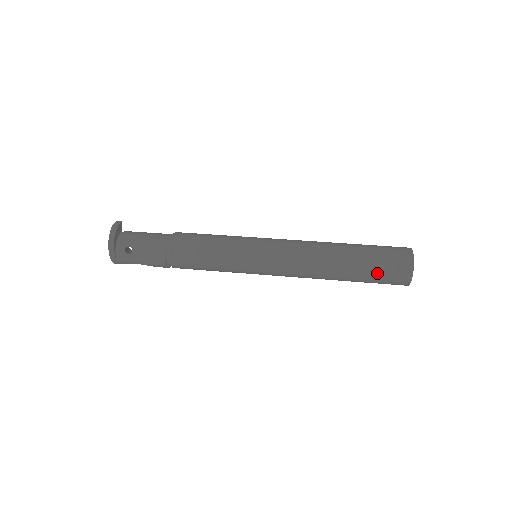
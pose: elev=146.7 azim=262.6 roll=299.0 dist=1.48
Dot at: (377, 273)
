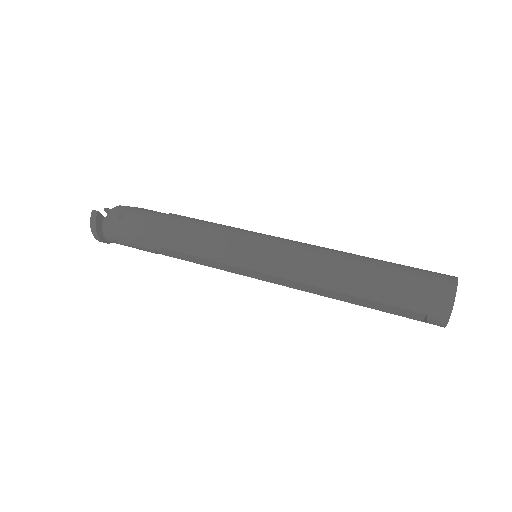
Dot at: (398, 315)
